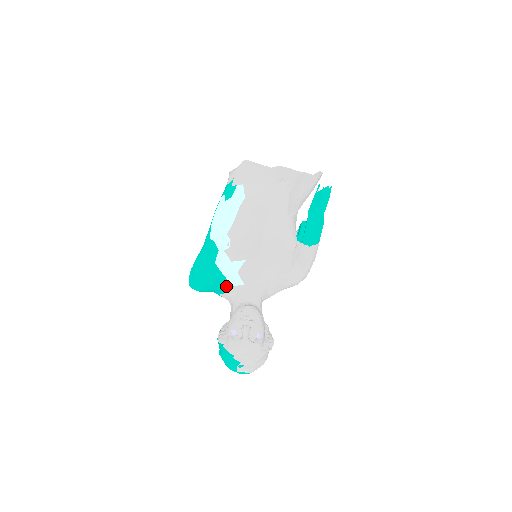
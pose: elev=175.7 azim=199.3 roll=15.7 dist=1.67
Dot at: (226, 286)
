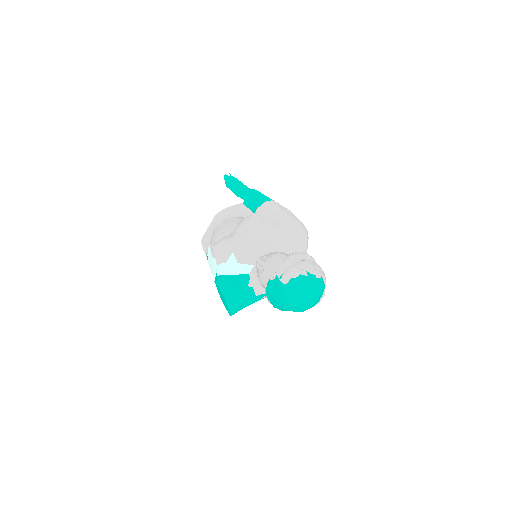
Dot at: (245, 280)
